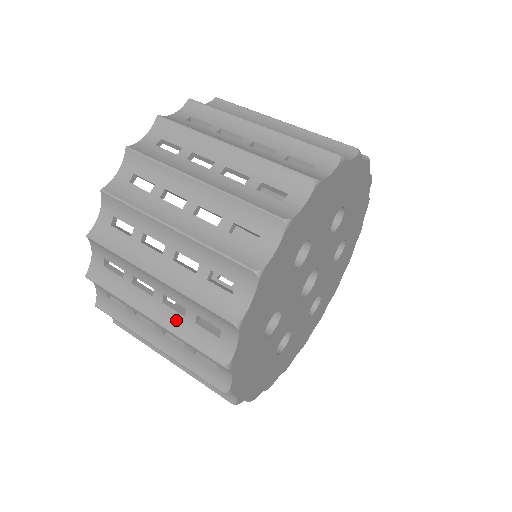
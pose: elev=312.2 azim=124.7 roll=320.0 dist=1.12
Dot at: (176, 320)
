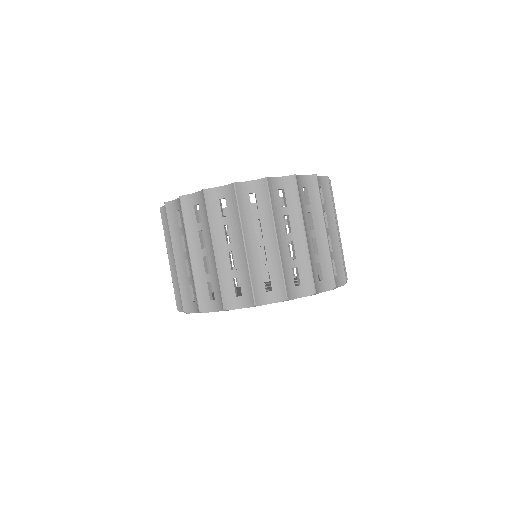
Dot at: (183, 273)
